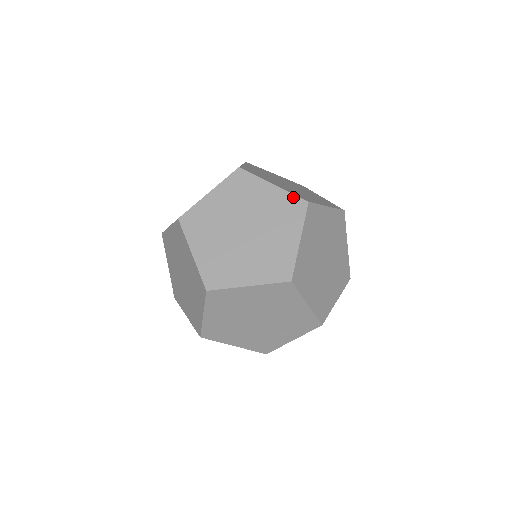
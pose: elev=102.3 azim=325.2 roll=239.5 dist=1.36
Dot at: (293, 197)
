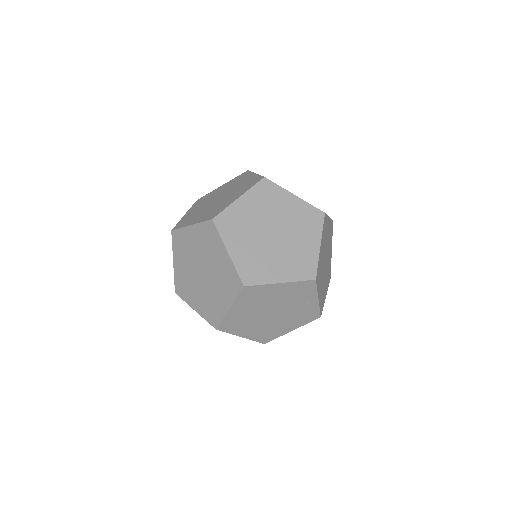
Dot at: (204, 224)
